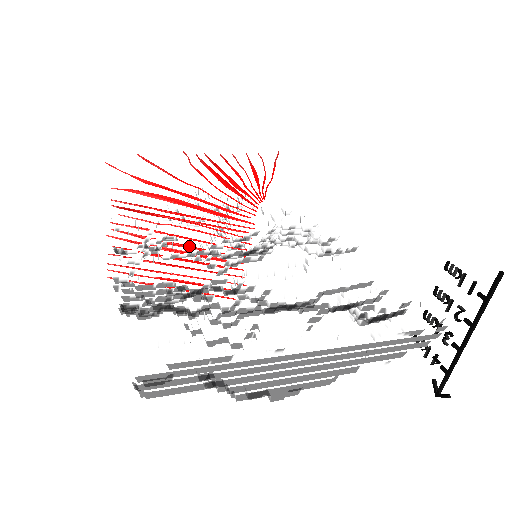
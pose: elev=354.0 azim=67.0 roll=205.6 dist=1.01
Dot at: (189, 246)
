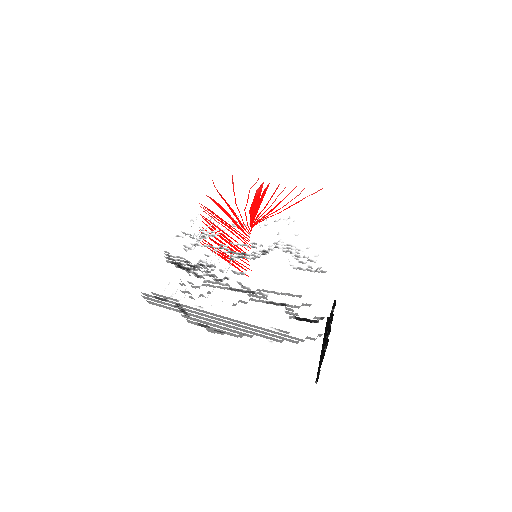
Dot at: (228, 239)
